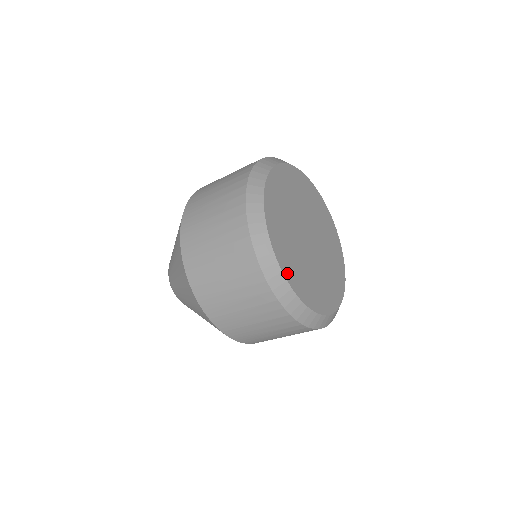
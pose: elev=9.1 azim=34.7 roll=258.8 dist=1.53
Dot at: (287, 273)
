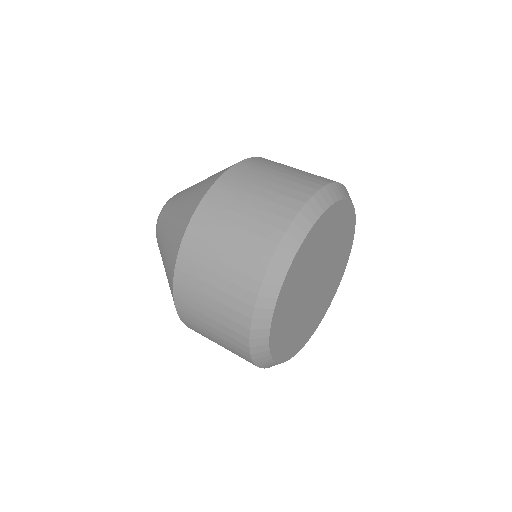
Dot at: (275, 321)
